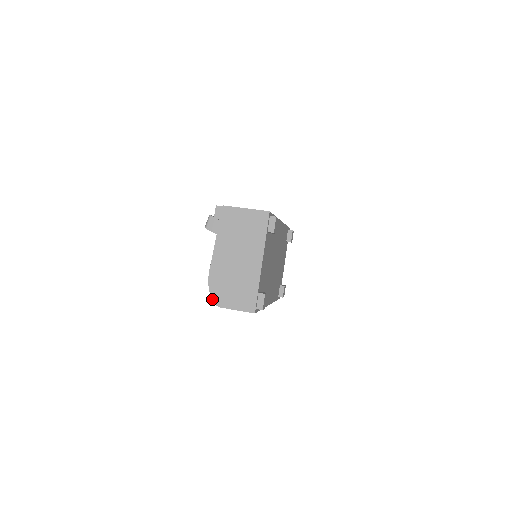
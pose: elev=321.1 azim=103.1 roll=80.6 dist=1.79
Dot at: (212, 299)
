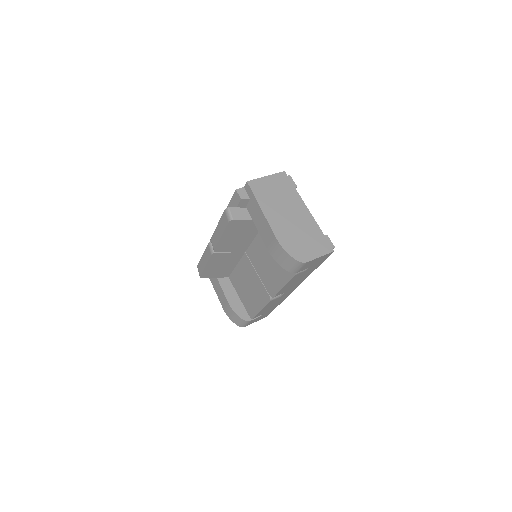
Dot at: (296, 259)
